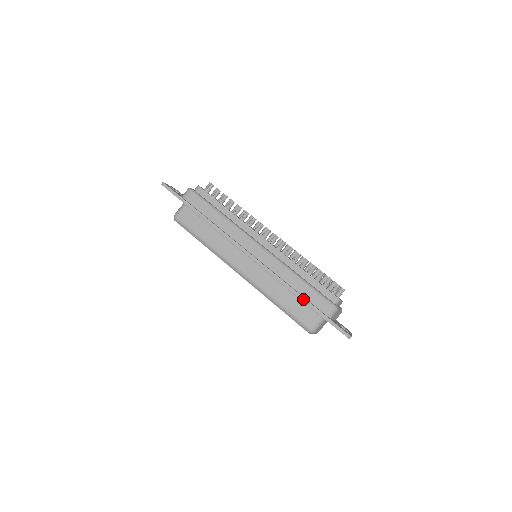
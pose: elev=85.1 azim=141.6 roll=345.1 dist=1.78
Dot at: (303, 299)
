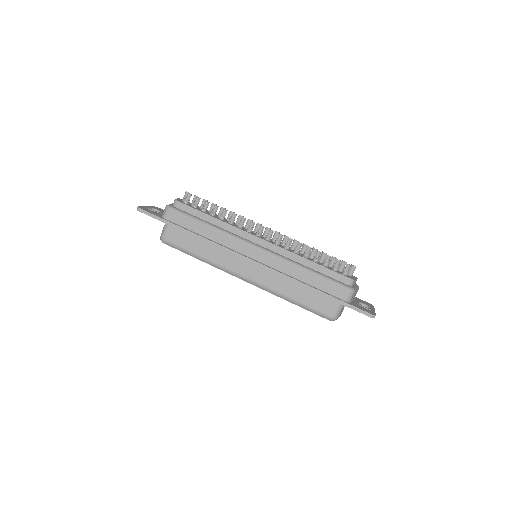
Dot at: (316, 291)
